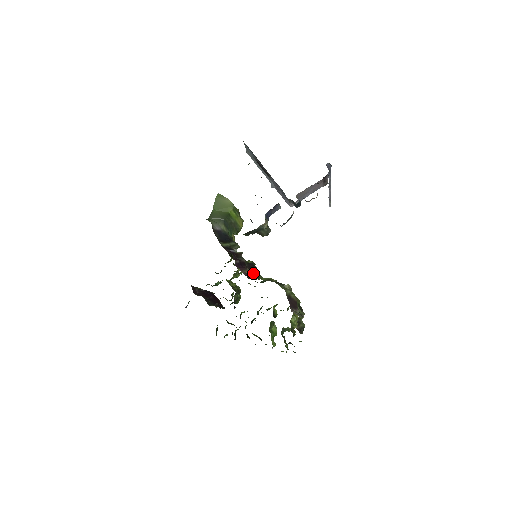
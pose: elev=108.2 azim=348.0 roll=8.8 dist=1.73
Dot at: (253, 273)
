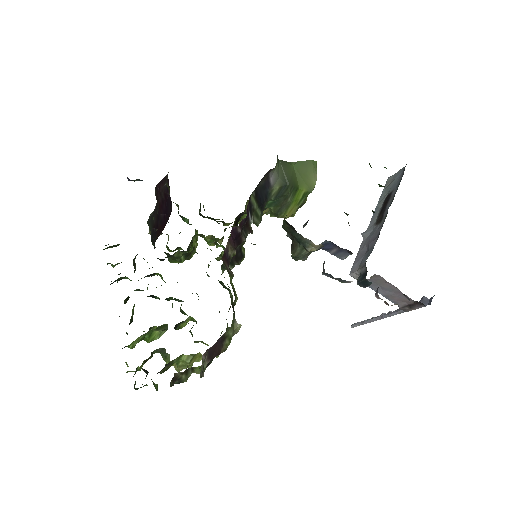
Dot at: (230, 263)
